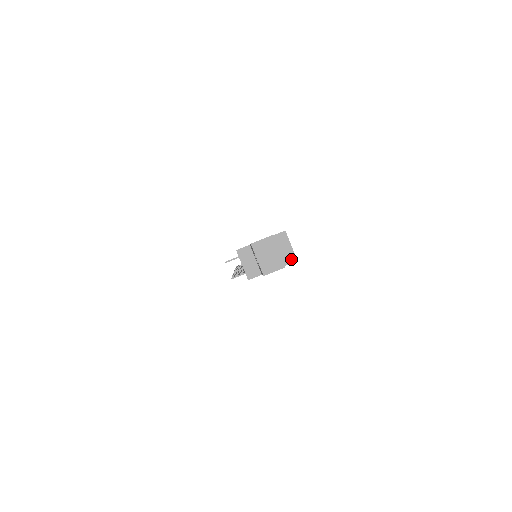
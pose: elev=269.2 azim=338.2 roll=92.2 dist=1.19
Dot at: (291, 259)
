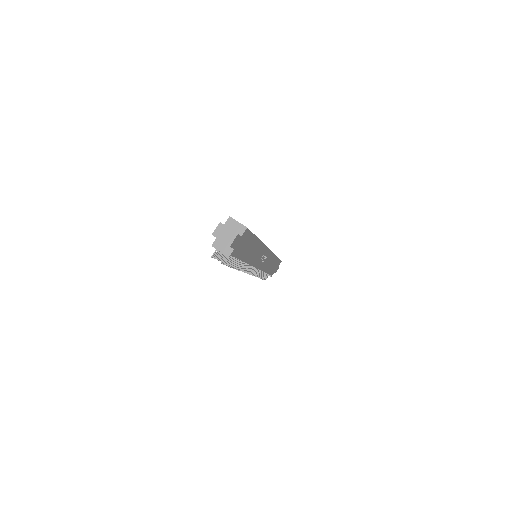
Dot at: (243, 229)
